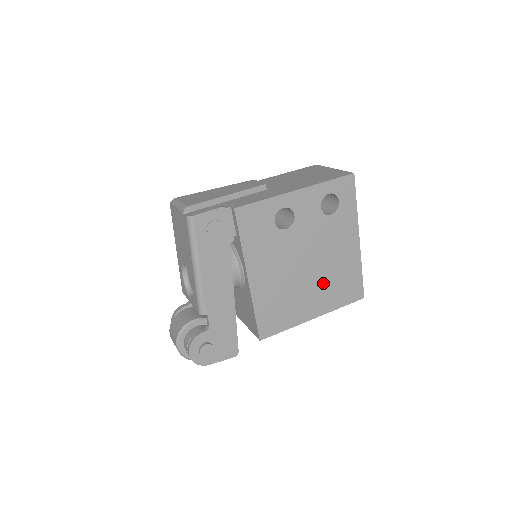
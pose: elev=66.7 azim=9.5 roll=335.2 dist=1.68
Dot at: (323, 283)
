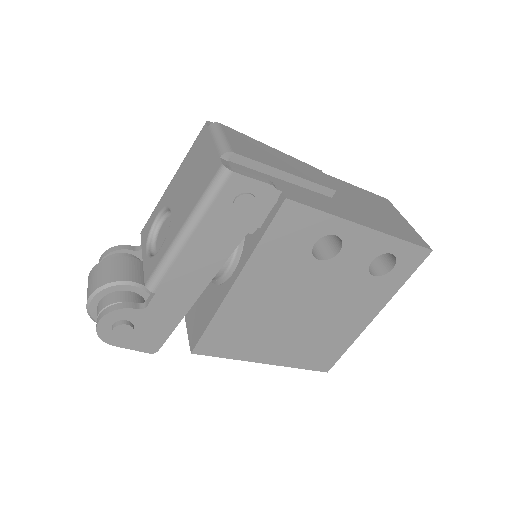
Dot at: (304, 336)
